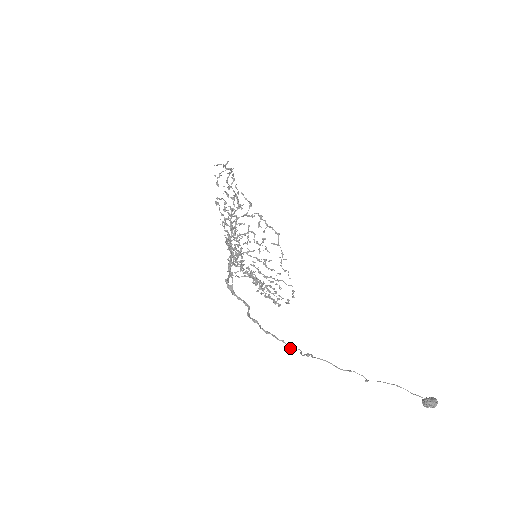
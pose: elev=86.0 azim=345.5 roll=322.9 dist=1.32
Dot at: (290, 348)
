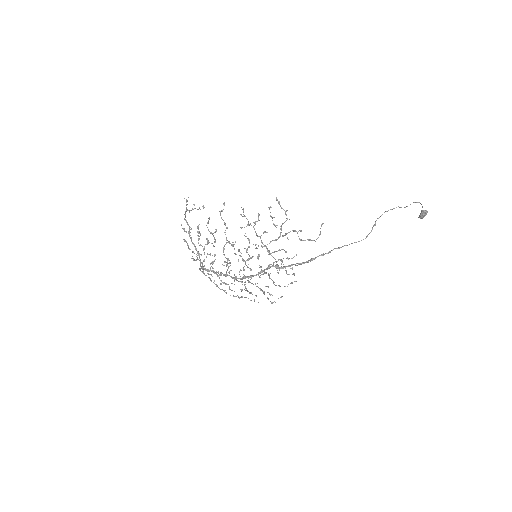
Dot at: (359, 241)
